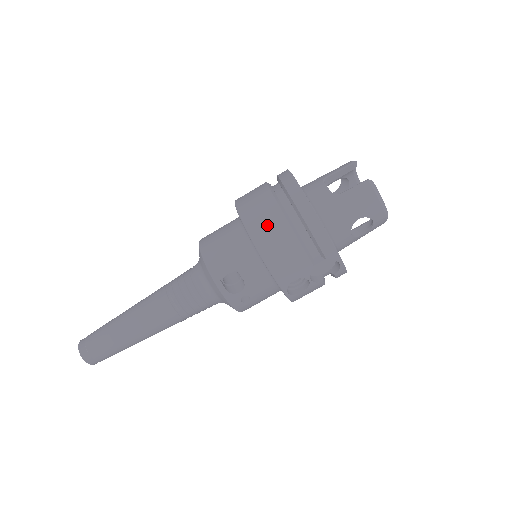
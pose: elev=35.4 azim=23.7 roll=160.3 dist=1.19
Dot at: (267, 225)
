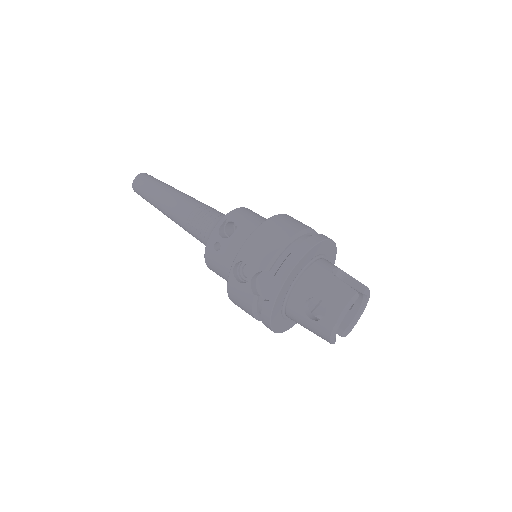
Dot at: (283, 225)
